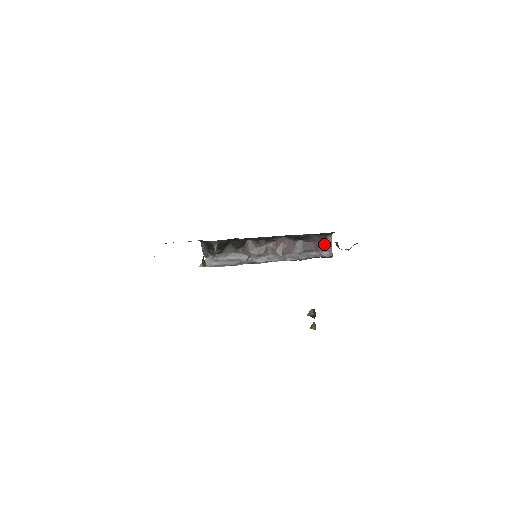
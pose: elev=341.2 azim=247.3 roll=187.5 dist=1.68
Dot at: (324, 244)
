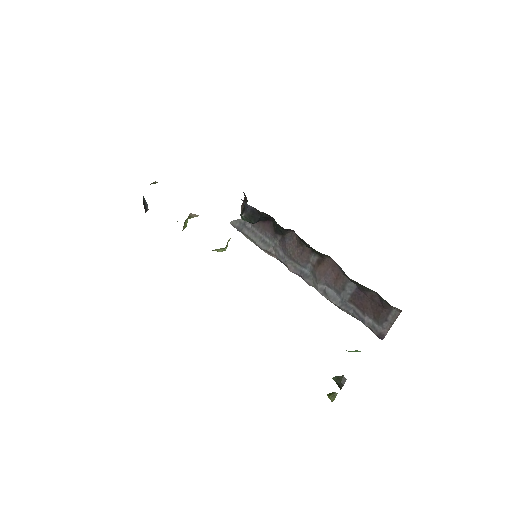
Dot at: (383, 314)
